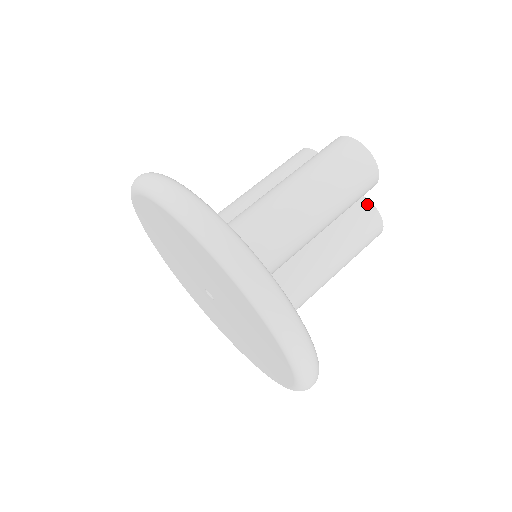
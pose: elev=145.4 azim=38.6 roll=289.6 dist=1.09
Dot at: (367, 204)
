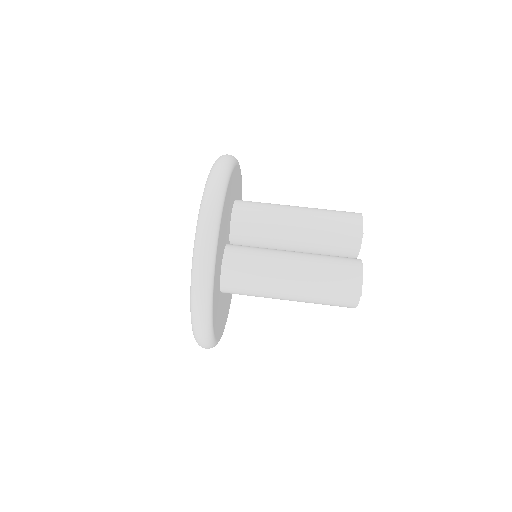
Dot at: occluded
